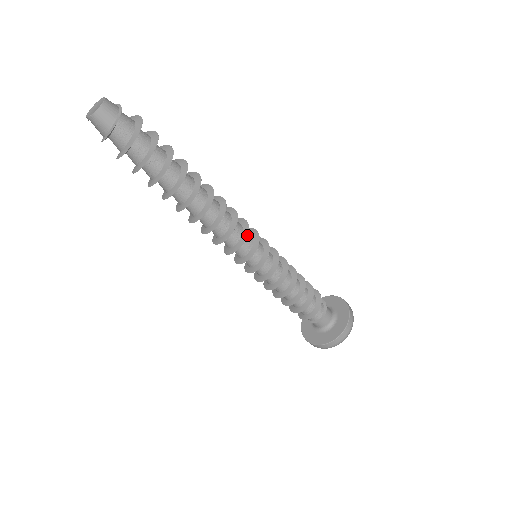
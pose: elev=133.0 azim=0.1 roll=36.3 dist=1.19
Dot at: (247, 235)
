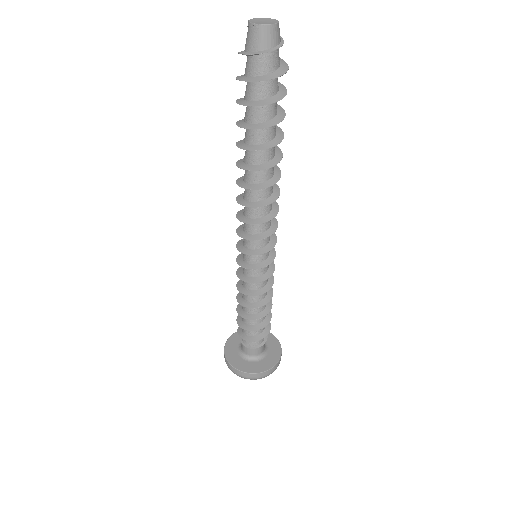
Dot at: (272, 234)
